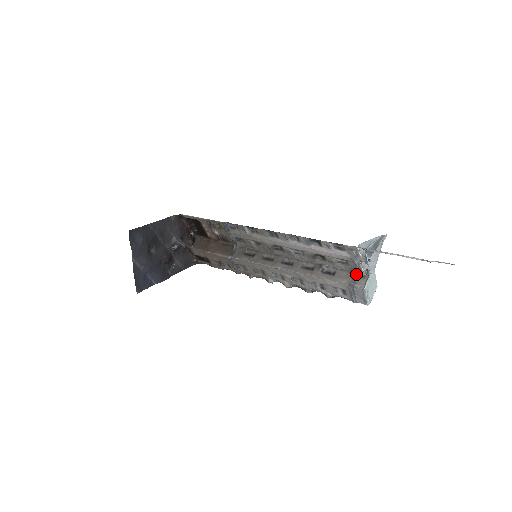
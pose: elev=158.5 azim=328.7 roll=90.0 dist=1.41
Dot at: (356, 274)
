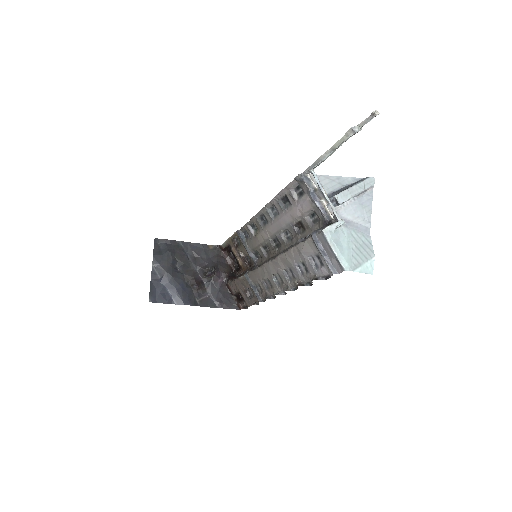
Dot at: (324, 224)
